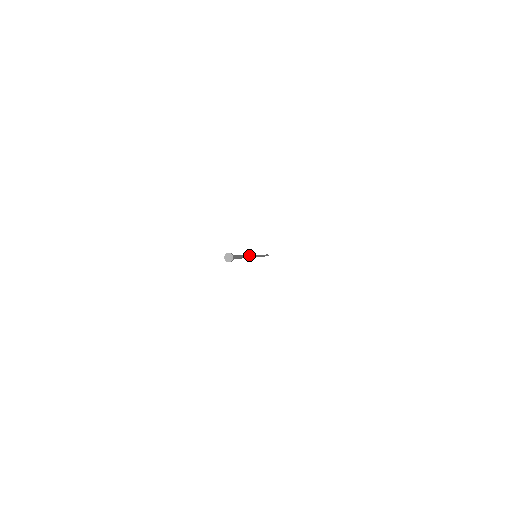
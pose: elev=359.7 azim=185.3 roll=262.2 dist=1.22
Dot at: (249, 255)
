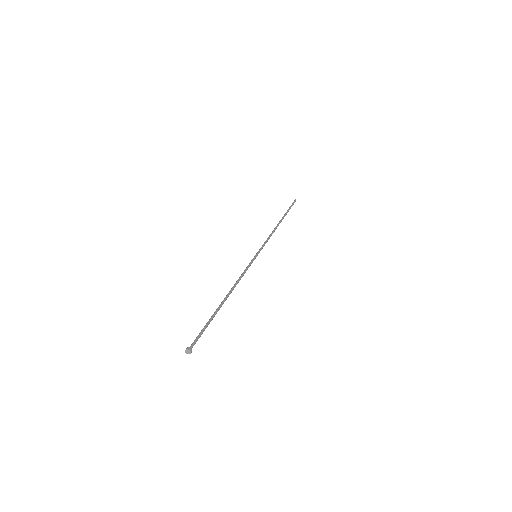
Dot at: (234, 285)
